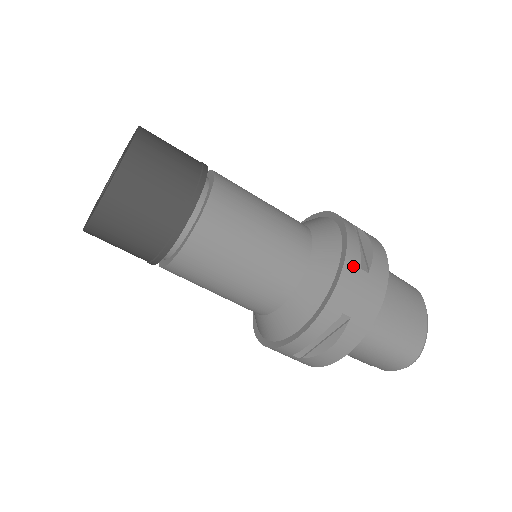
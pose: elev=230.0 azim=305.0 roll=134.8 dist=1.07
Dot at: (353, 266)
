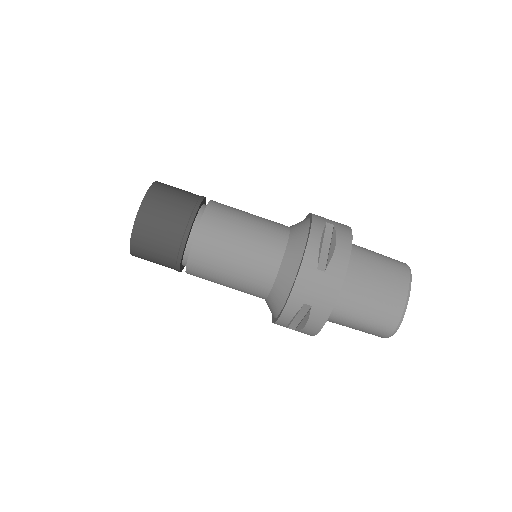
Dot at: (309, 268)
